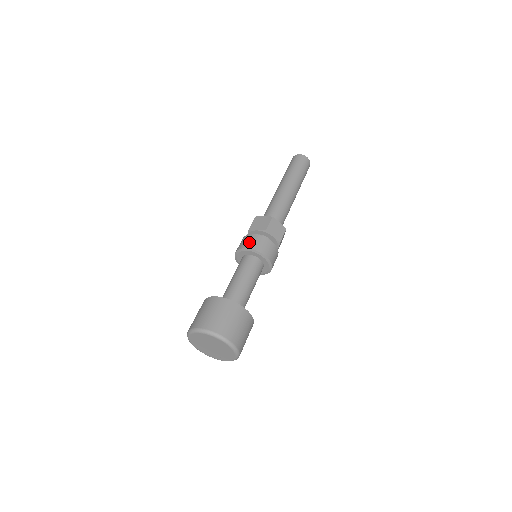
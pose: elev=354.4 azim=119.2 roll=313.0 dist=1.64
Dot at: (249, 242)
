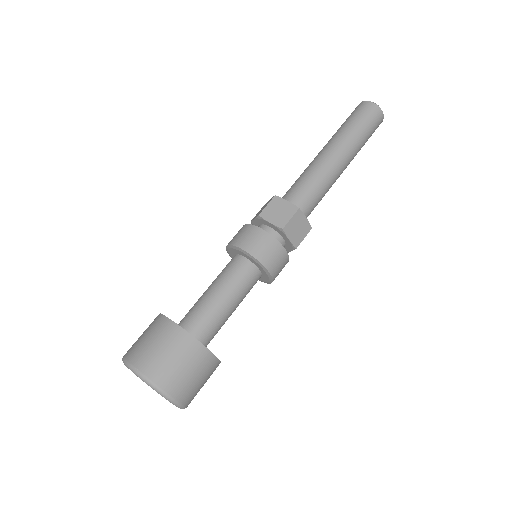
Dot at: (252, 242)
